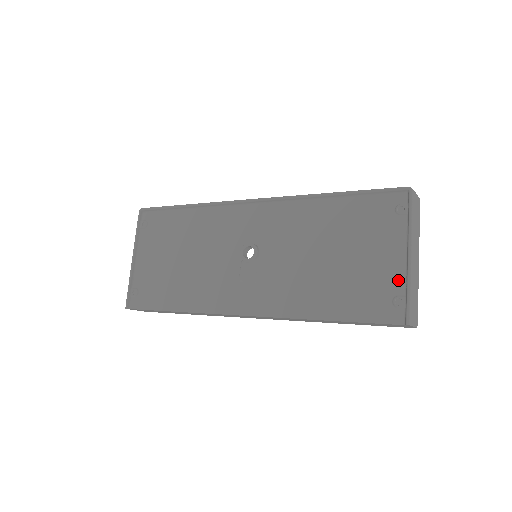
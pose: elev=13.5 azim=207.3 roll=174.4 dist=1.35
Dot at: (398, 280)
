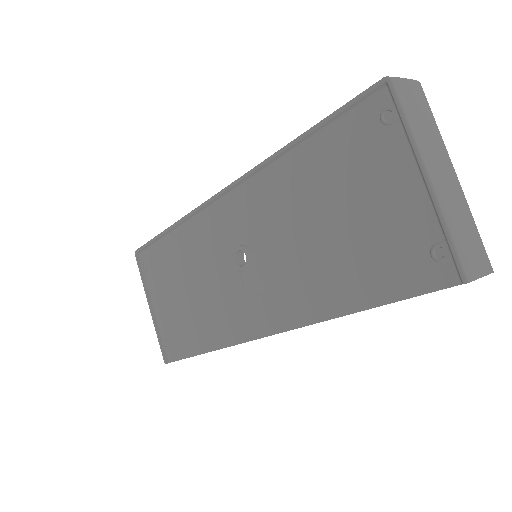
Dot at: (426, 221)
